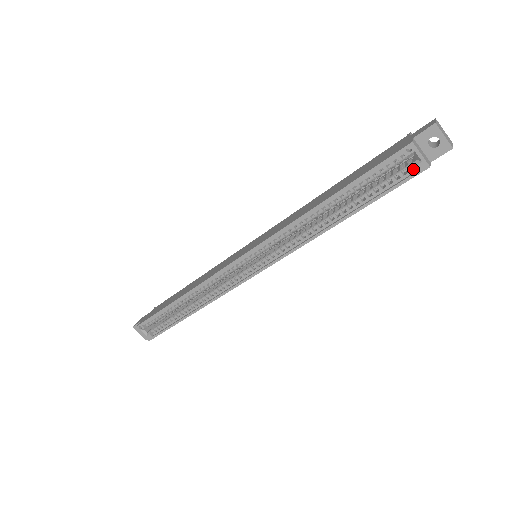
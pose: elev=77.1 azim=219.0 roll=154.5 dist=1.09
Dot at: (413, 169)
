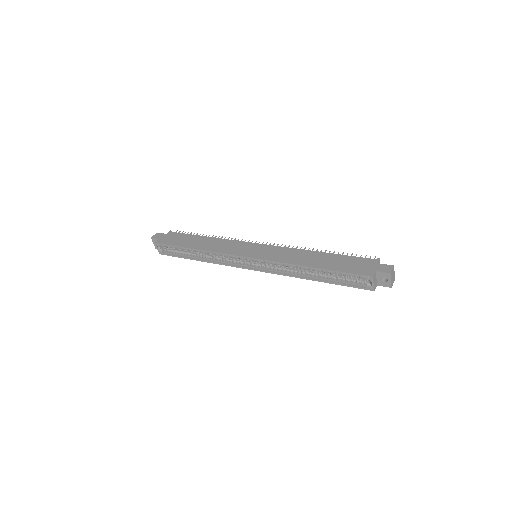
Dot at: (366, 285)
